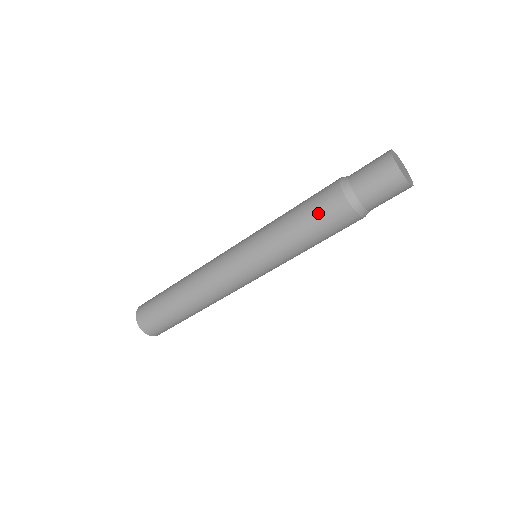
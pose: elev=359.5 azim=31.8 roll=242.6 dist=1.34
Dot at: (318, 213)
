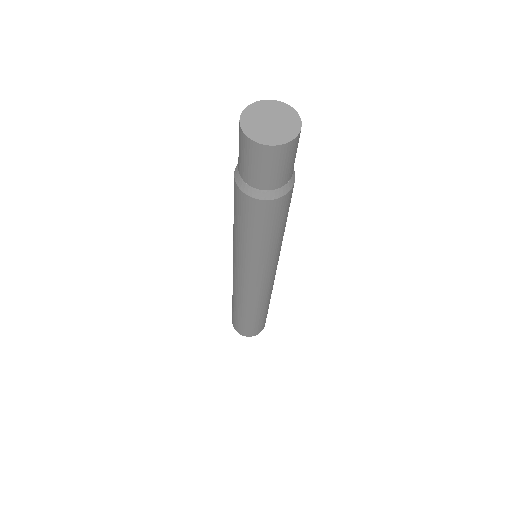
Dot at: (234, 204)
